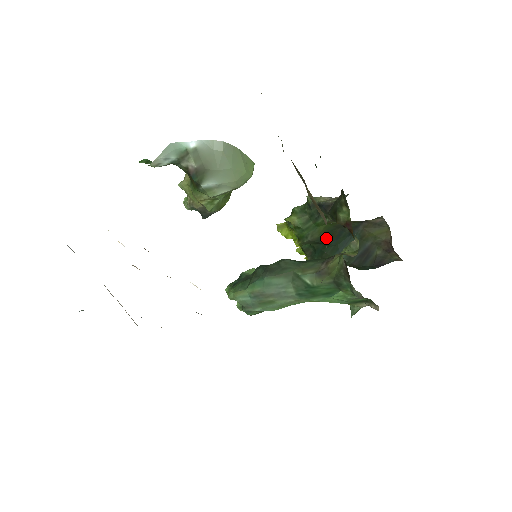
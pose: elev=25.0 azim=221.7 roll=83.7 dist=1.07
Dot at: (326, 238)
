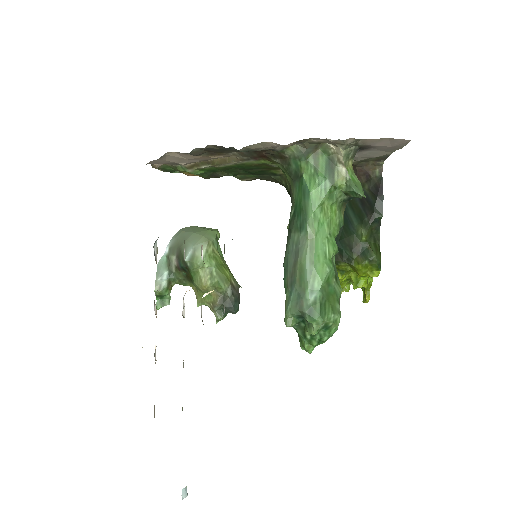
Dot at: occluded
